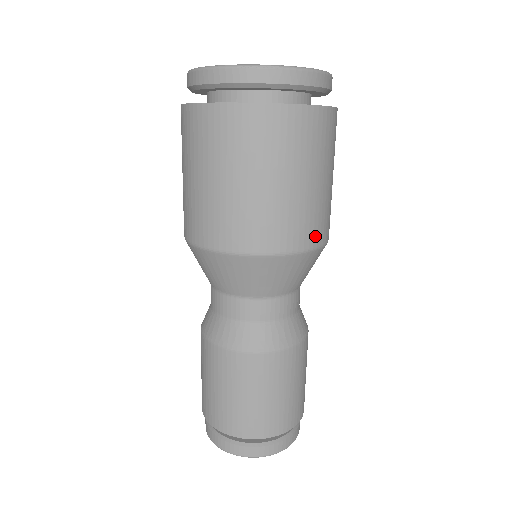
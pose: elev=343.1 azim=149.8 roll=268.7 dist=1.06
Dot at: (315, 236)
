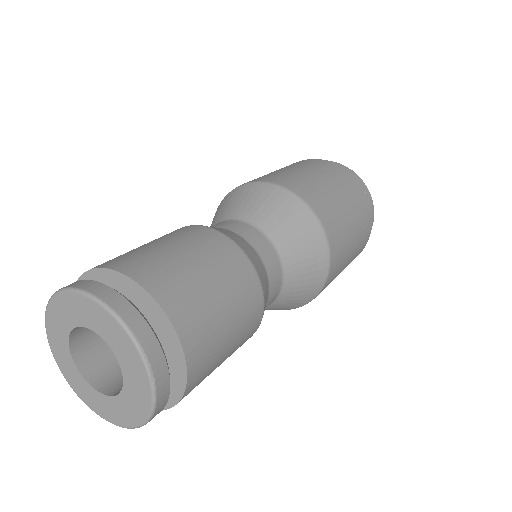
Dot at: (328, 225)
